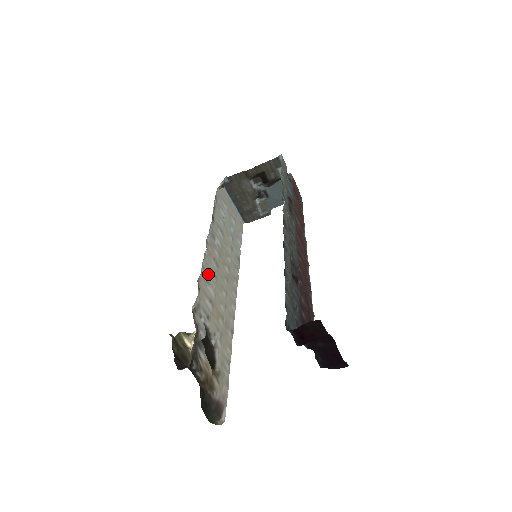
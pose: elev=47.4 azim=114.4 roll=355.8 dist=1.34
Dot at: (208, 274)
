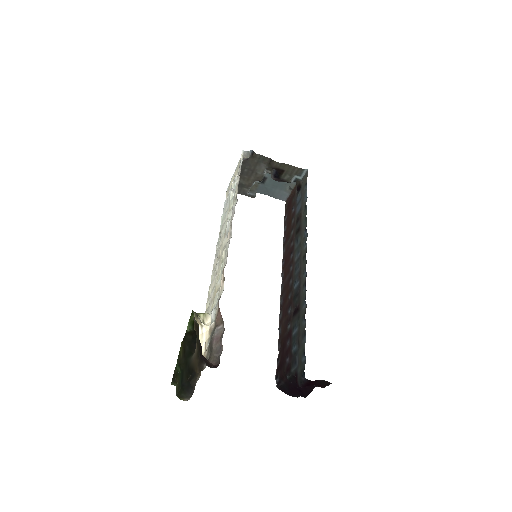
Dot at: (224, 259)
